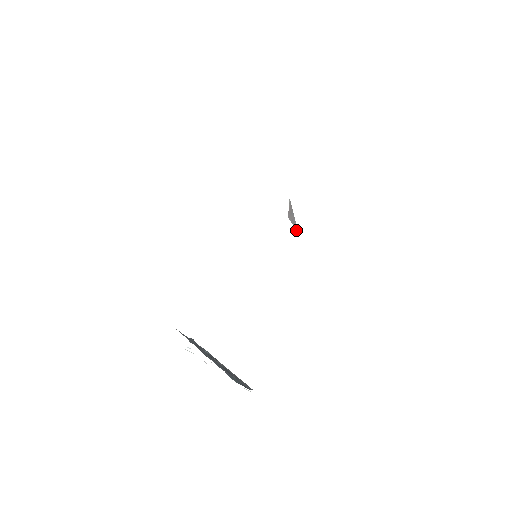
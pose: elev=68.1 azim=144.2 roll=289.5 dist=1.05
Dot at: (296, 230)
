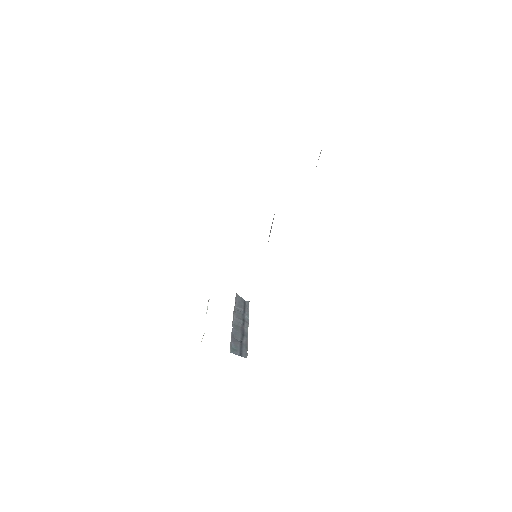
Dot at: occluded
